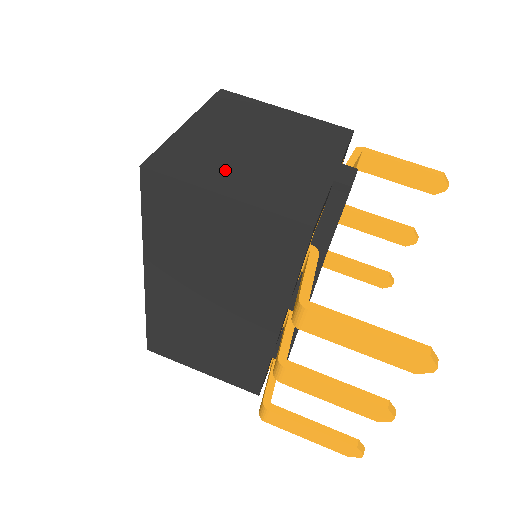
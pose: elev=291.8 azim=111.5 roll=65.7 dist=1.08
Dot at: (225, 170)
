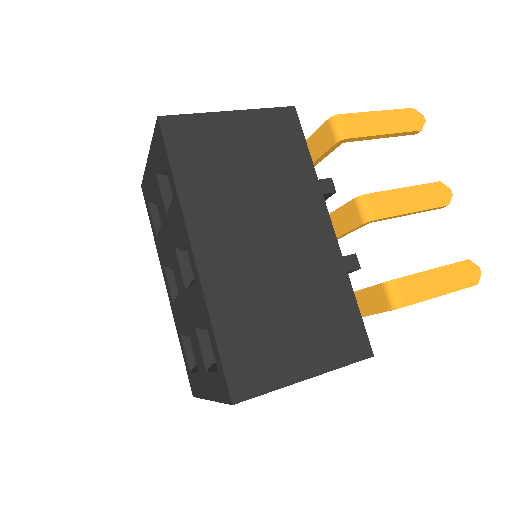
Dot at: occluded
